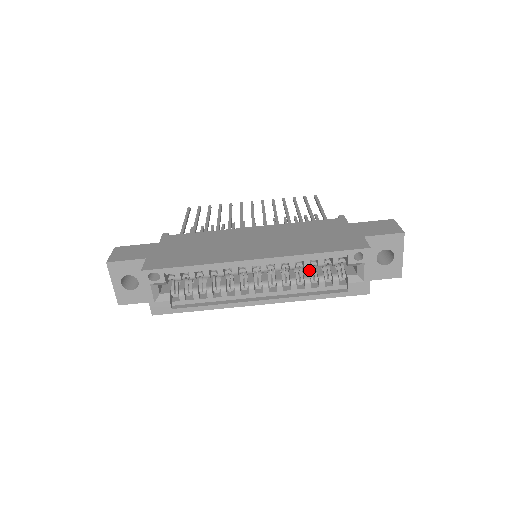
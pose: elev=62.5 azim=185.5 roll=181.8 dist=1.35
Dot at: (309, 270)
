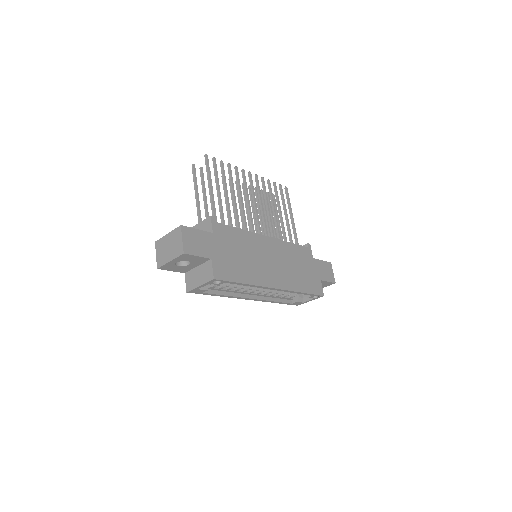
Dot at: occluded
